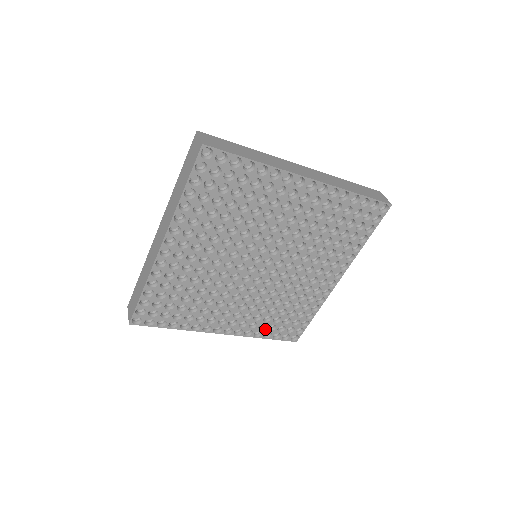
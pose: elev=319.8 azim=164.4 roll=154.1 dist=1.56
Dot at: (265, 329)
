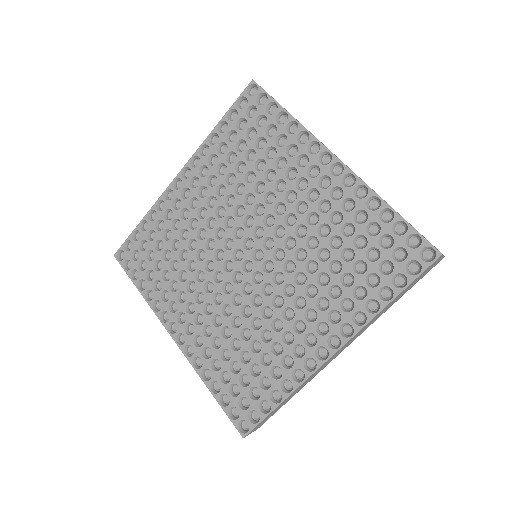
Dot at: (217, 373)
